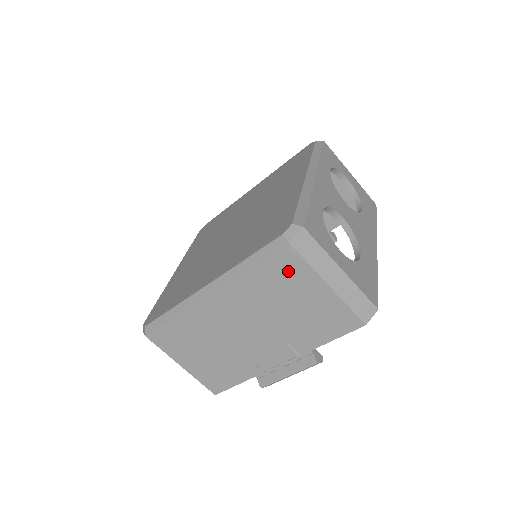
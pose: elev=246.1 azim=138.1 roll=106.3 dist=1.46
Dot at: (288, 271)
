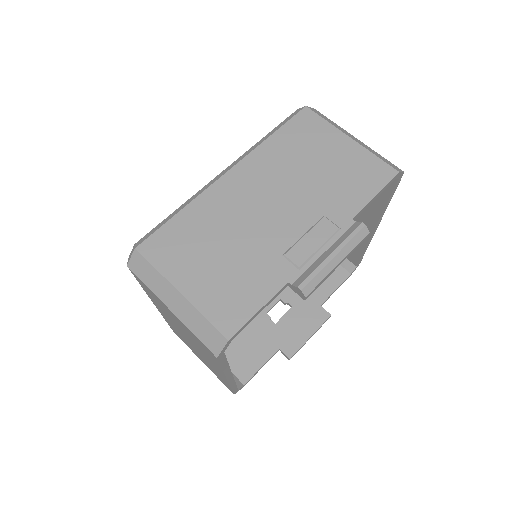
Dot at: (309, 131)
